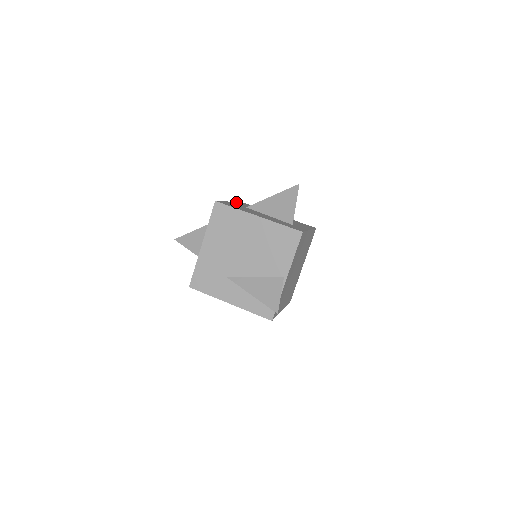
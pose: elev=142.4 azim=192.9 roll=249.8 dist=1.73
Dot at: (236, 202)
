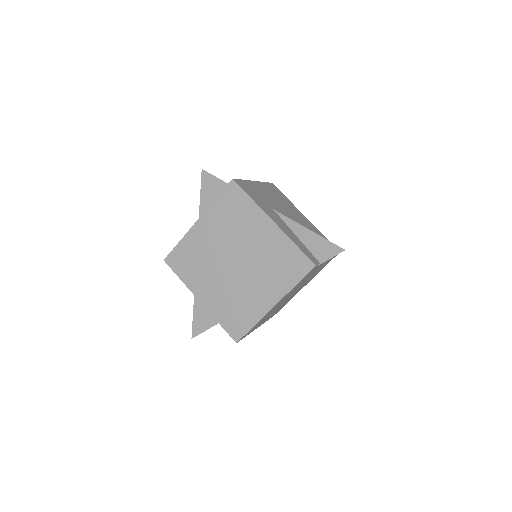
Dot at: occluded
